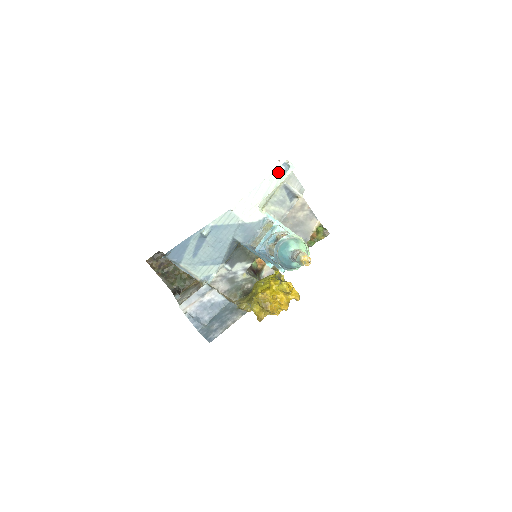
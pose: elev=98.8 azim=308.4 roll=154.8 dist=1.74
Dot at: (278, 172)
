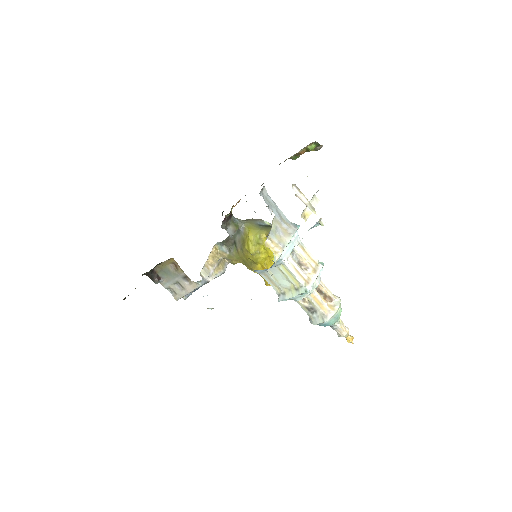
Dot at: occluded
